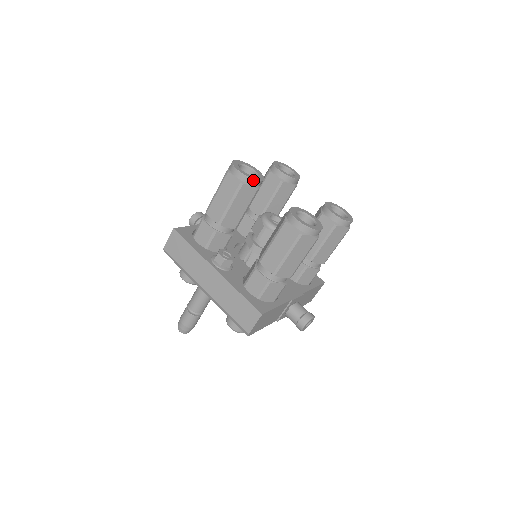
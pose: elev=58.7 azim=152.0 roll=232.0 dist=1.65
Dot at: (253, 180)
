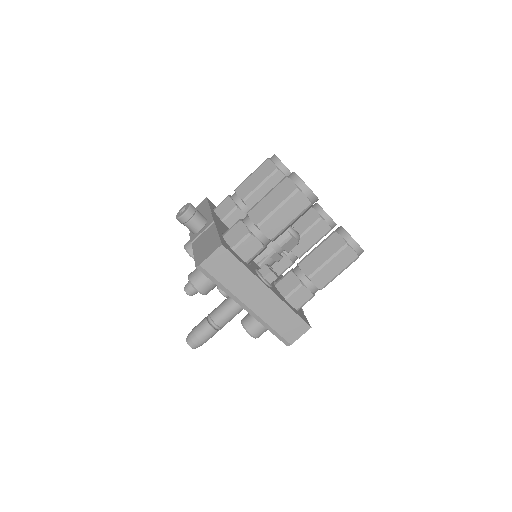
Dot at: (317, 200)
